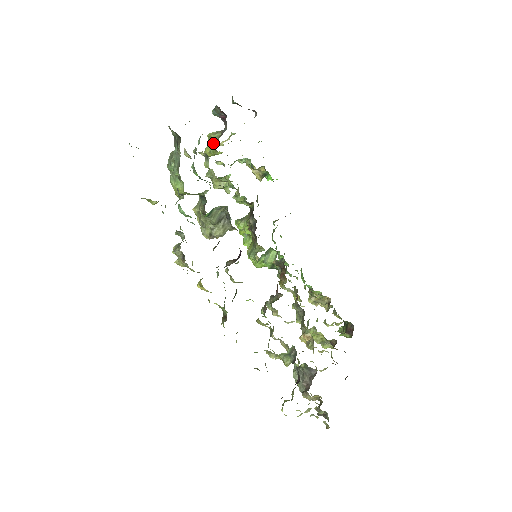
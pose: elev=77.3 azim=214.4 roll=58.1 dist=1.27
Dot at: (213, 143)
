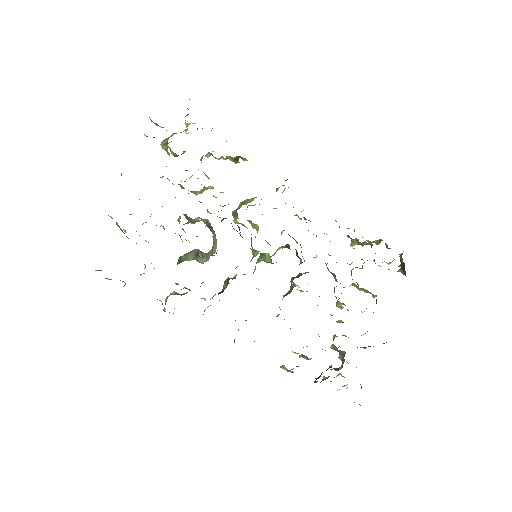
Dot at: occluded
